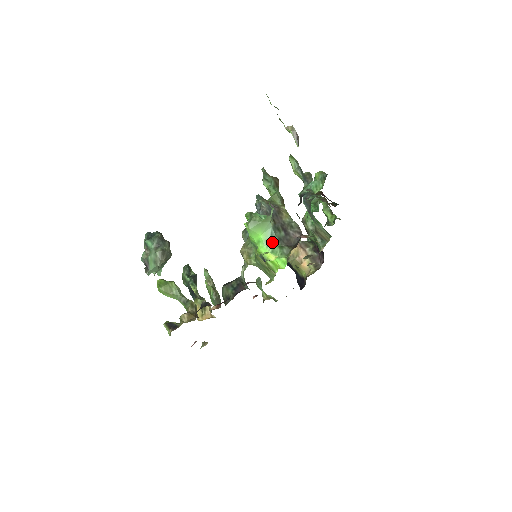
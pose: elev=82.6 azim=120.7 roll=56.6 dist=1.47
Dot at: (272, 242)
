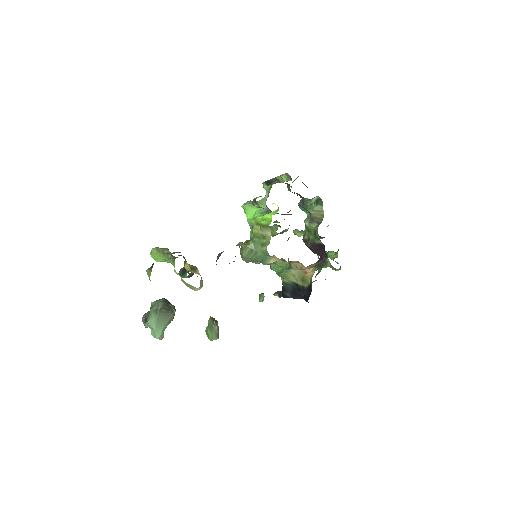
Dot at: (267, 212)
